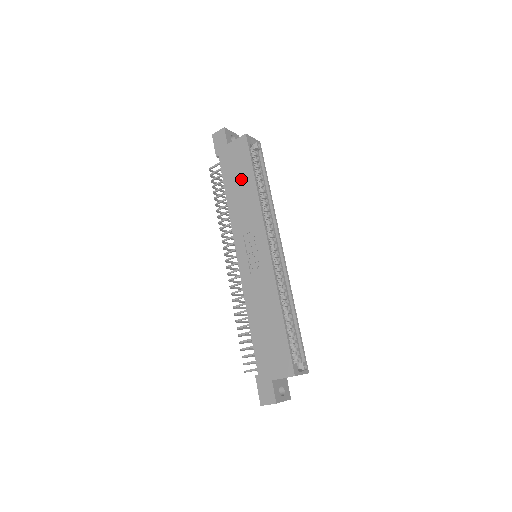
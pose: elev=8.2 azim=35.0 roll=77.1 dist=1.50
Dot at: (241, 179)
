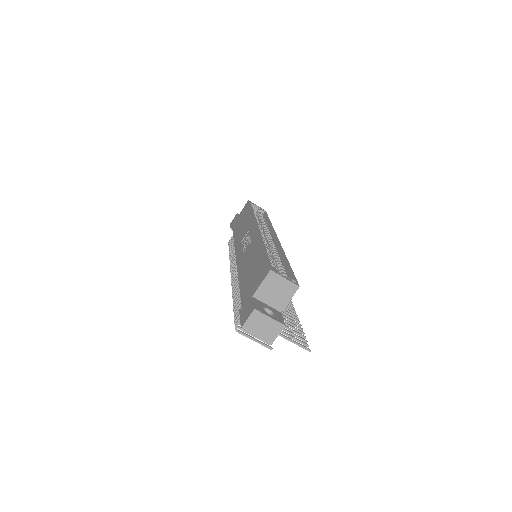
Dot at: (243, 220)
